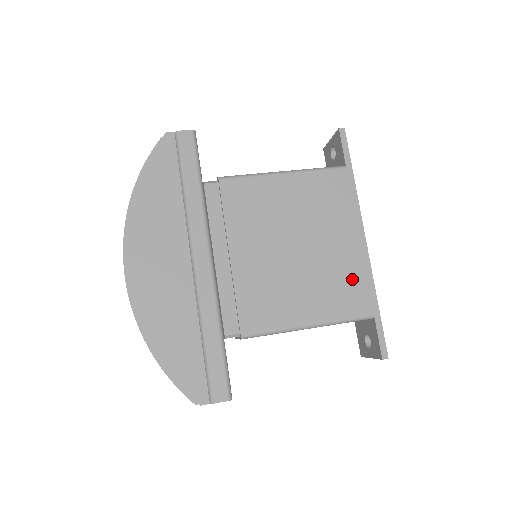
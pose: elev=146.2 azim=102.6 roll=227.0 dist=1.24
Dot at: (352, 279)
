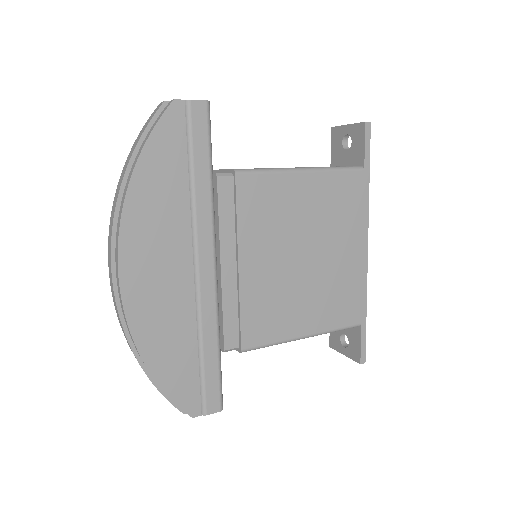
Dot at: (349, 290)
